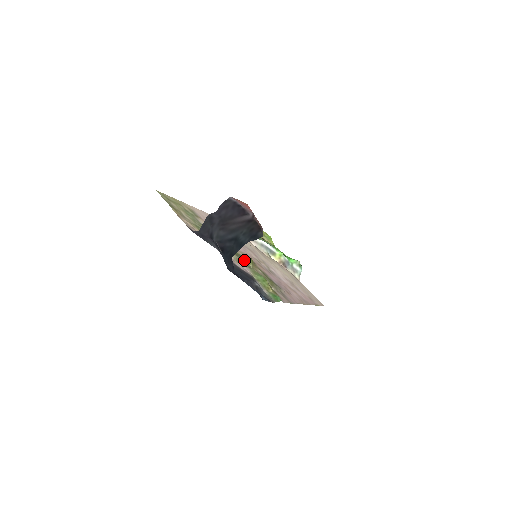
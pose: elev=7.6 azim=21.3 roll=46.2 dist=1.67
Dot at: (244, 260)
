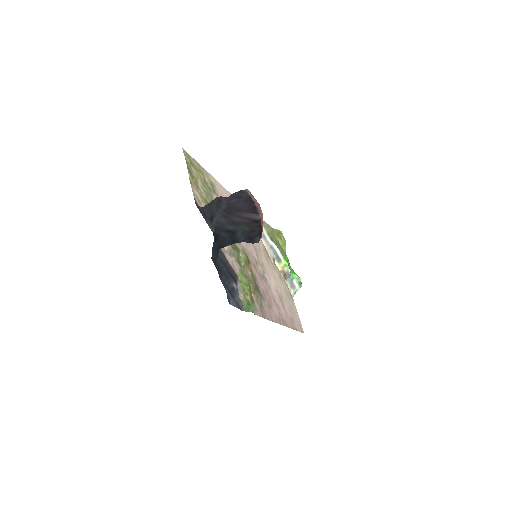
Dot at: (239, 255)
